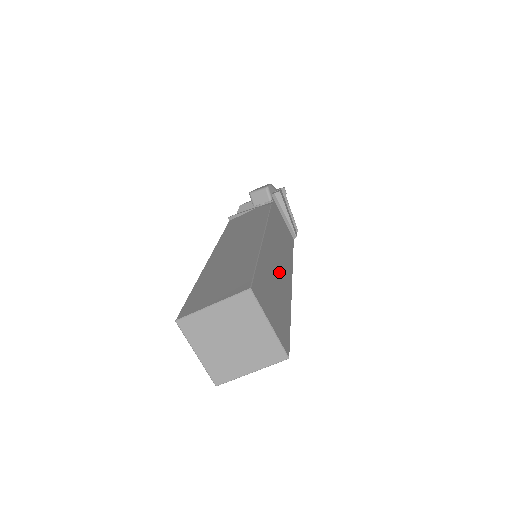
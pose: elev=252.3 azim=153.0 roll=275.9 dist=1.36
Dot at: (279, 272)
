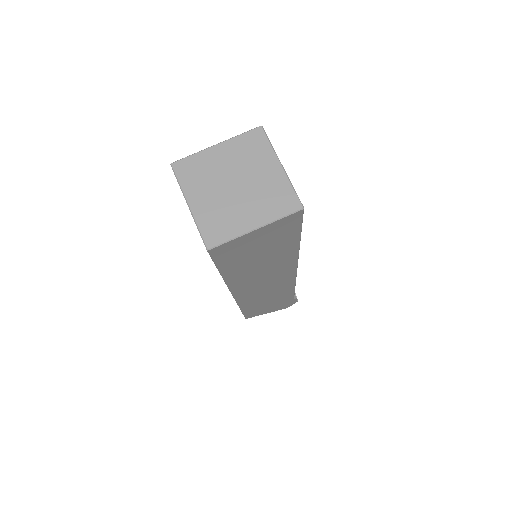
Dot at: occluded
